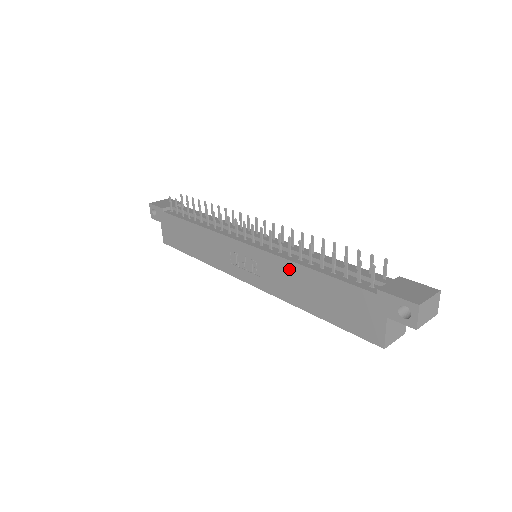
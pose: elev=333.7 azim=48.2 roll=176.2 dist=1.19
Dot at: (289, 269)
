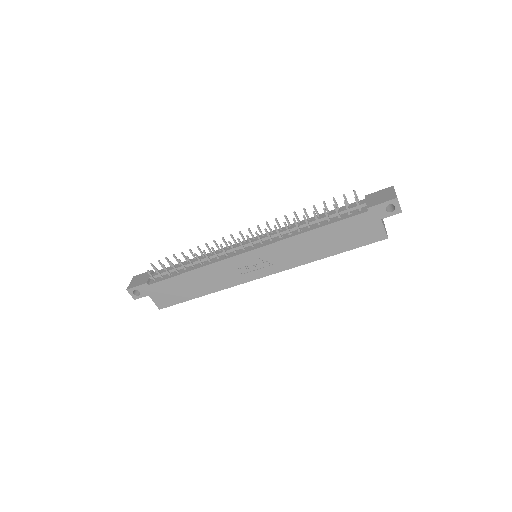
Dot at: (297, 242)
